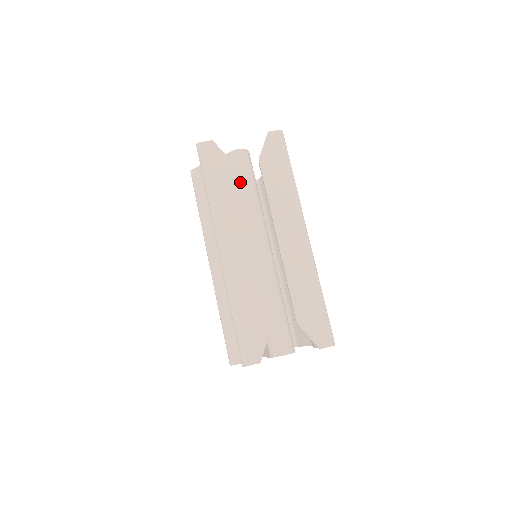
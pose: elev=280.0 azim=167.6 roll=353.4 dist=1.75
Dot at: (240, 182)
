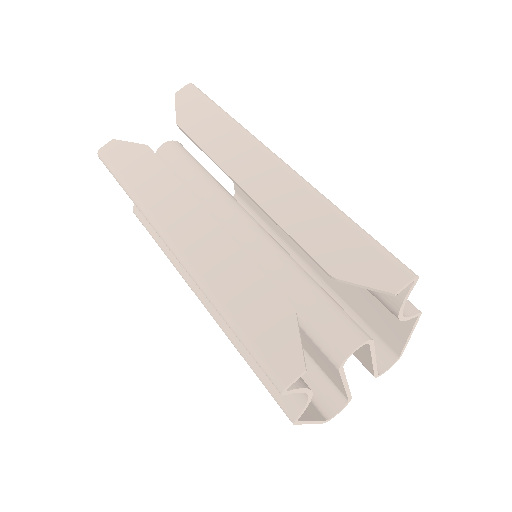
Dot at: (180, 174)
